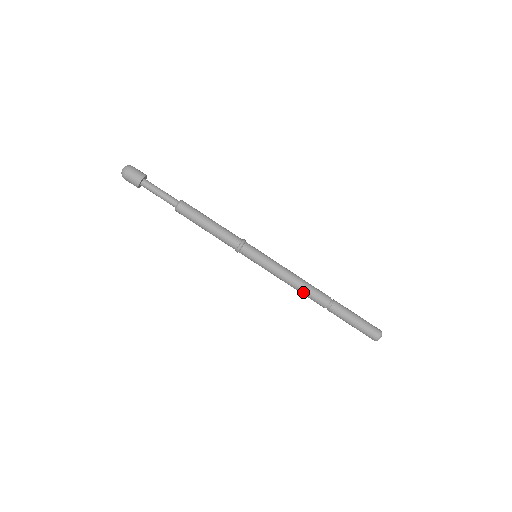
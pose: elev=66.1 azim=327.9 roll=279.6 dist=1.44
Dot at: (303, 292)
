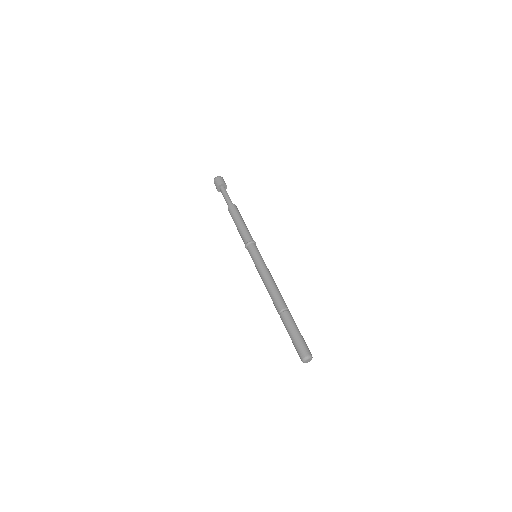
Dot at: (270, 292)
